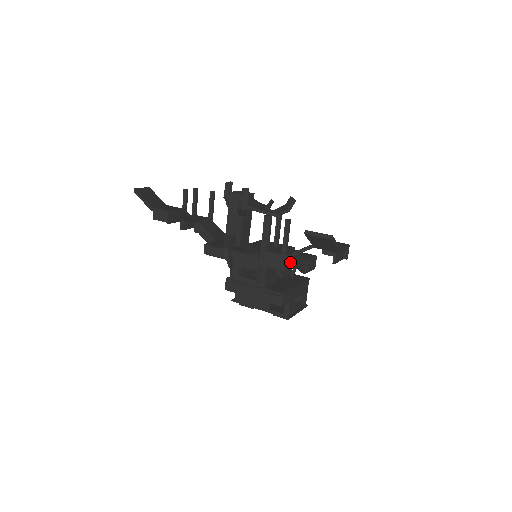
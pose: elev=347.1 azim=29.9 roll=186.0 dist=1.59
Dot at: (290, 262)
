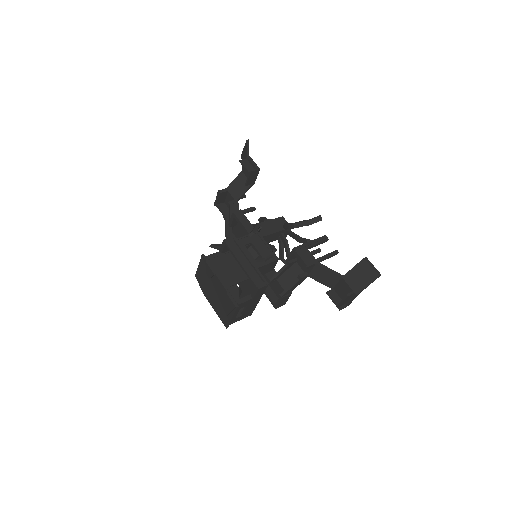
Dot at: (301, 274)
